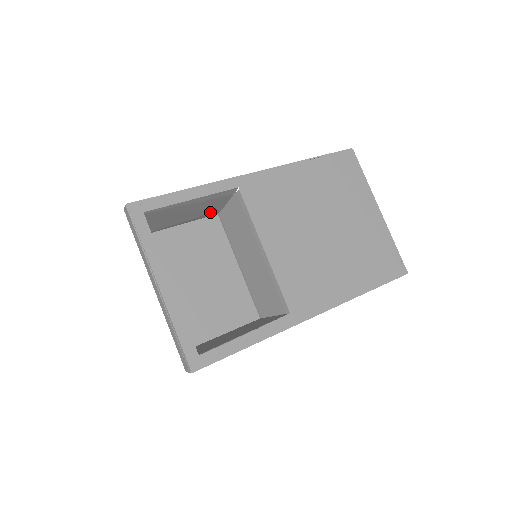
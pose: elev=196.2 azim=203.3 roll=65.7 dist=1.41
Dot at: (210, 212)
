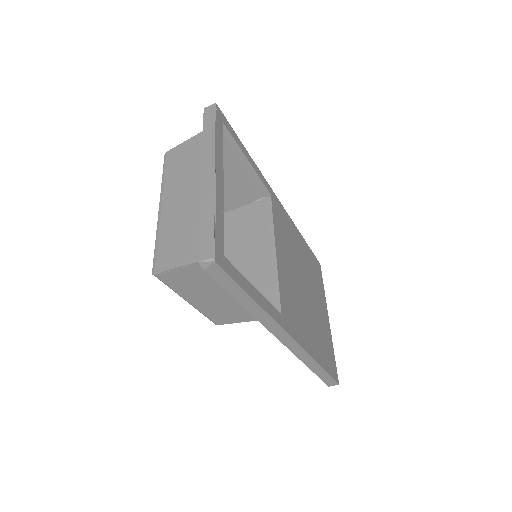
Dot at: occluded
